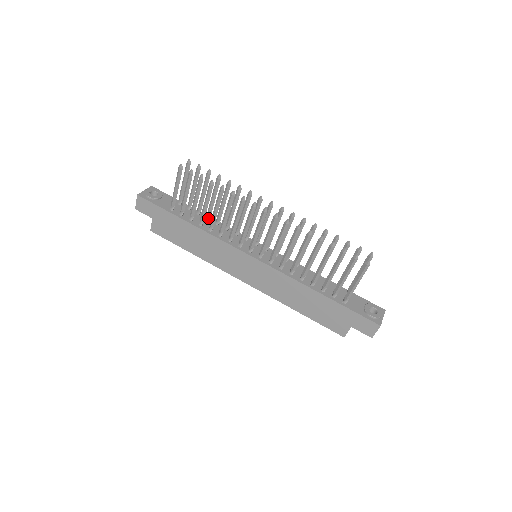
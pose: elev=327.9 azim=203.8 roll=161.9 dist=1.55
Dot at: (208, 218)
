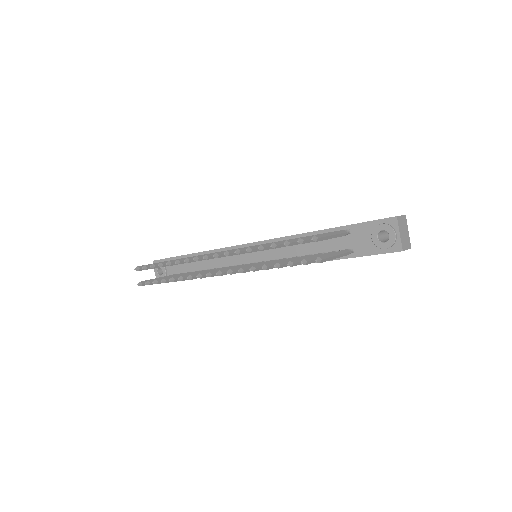
Dot at: occluded
